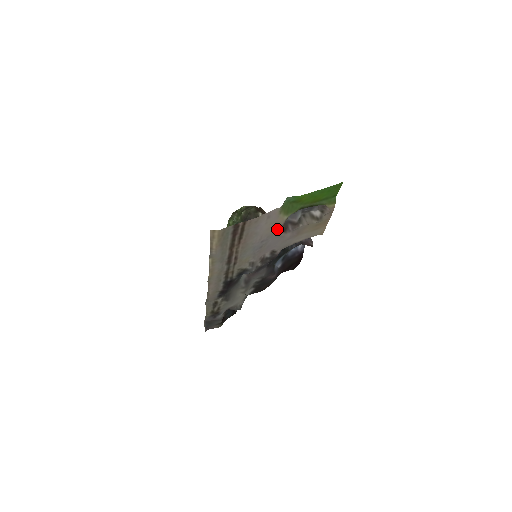
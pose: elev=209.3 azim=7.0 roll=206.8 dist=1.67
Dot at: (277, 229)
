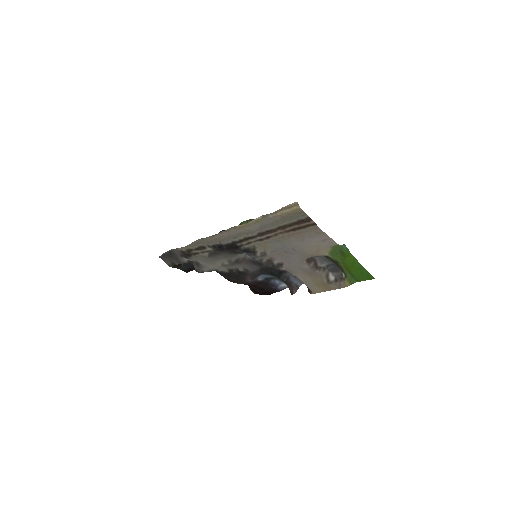
Dot at: (311, 254)
